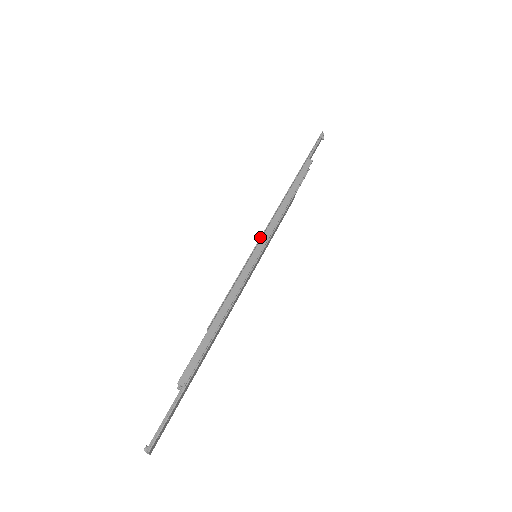
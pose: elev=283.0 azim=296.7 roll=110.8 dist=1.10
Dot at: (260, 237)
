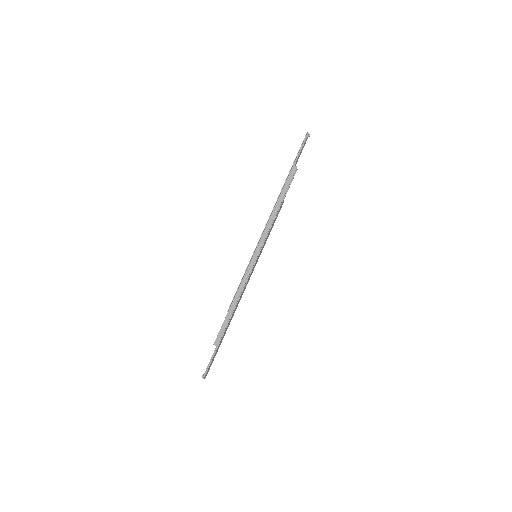
Dot at: (257, 244)
